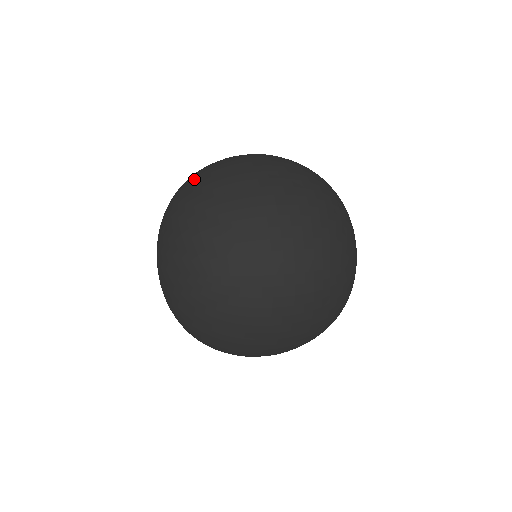
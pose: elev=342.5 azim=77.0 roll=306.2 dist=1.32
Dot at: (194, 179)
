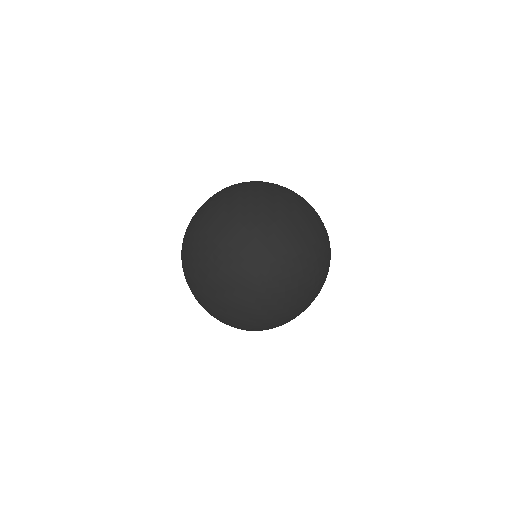
Dot at: occluded
